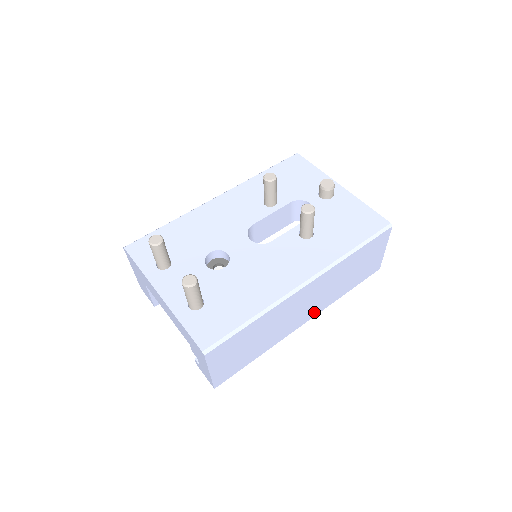
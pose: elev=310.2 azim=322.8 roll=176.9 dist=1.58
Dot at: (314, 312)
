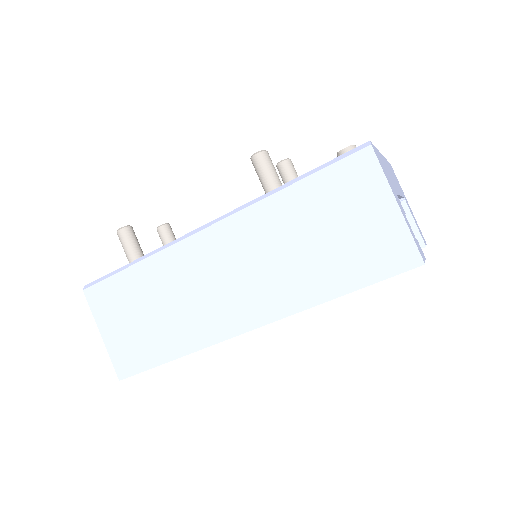
Dot at: (262, 311)
